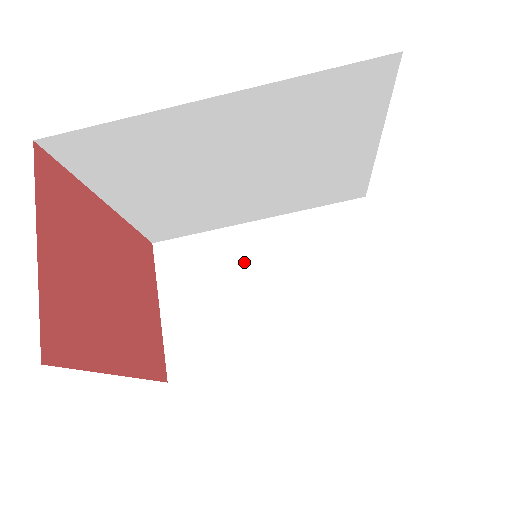
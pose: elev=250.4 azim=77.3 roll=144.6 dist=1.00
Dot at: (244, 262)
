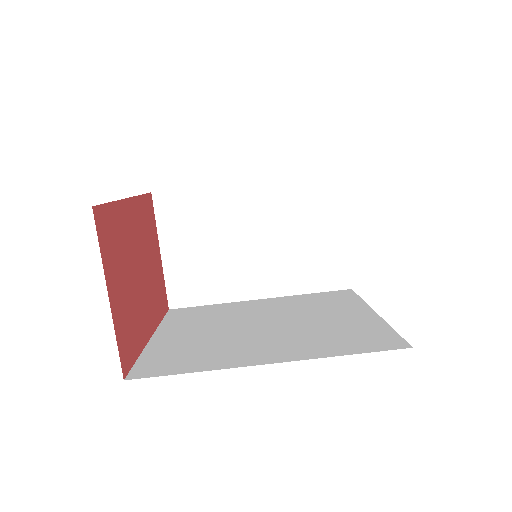
Dot at: (234, 219)
